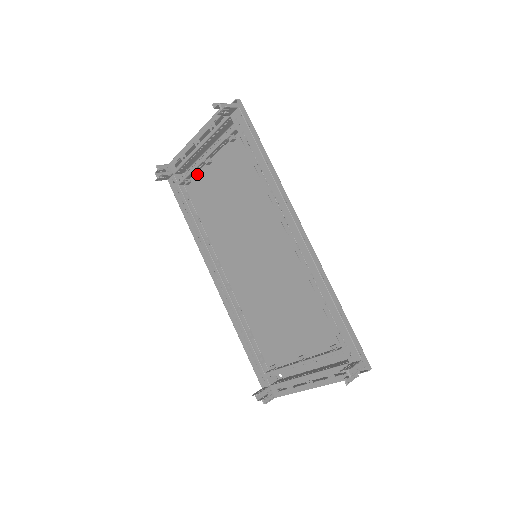
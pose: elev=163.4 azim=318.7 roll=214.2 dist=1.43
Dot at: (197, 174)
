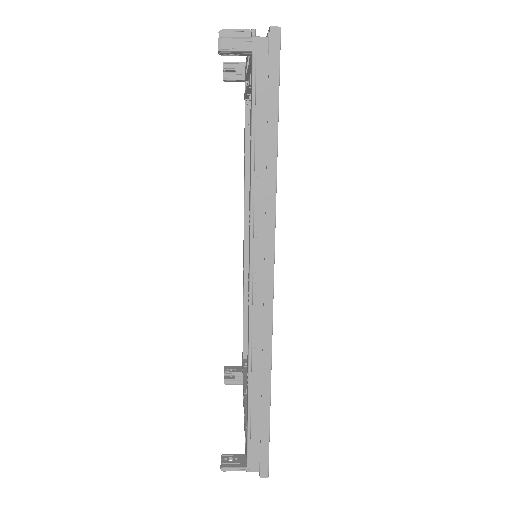
Dot at: occluded
